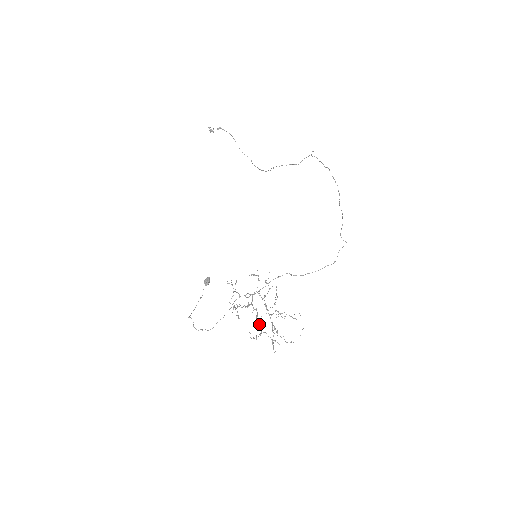
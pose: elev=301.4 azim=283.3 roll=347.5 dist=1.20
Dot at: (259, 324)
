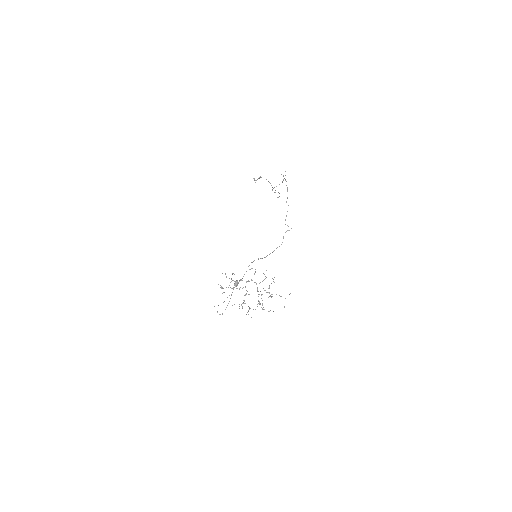
Dot at: occluded
